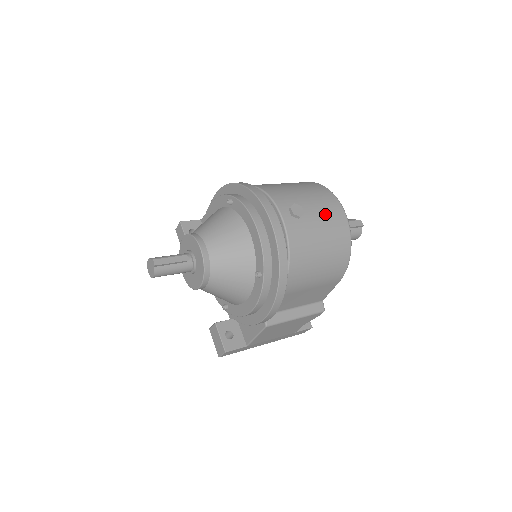
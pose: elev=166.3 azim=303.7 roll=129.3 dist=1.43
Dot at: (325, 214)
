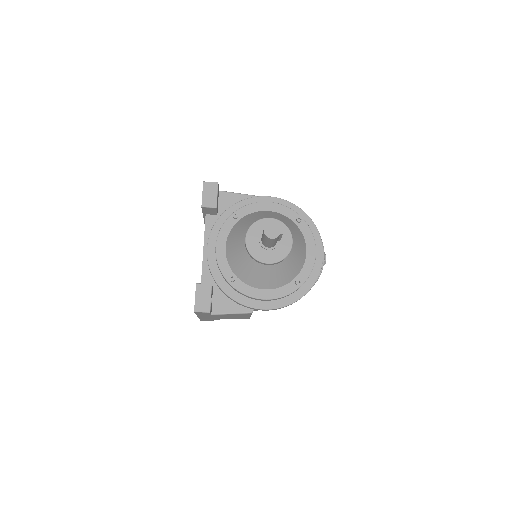
Dot at: occluded
